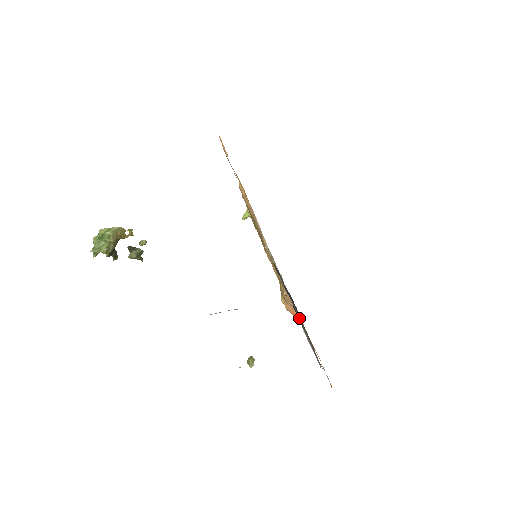
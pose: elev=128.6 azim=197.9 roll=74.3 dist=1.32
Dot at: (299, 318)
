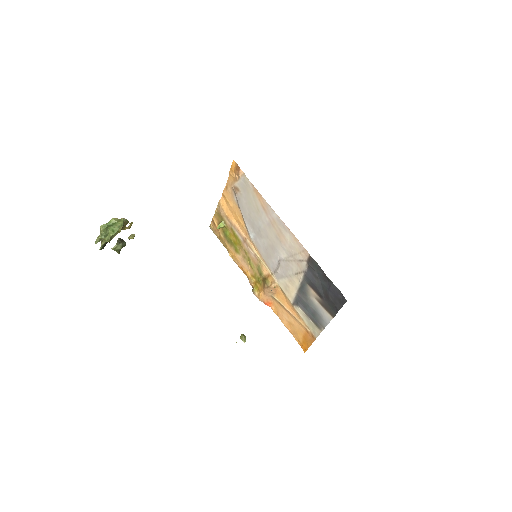
Dot at: (339, 293)
